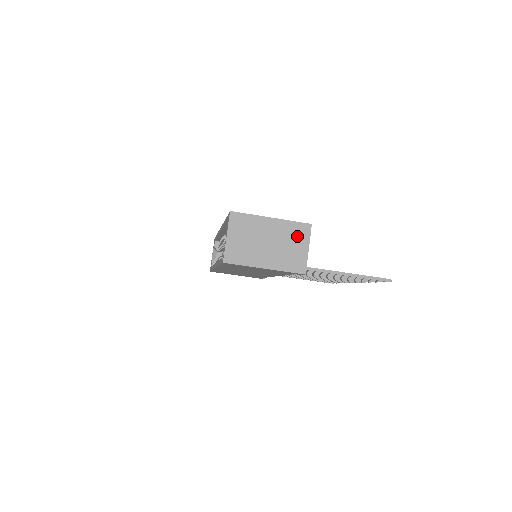
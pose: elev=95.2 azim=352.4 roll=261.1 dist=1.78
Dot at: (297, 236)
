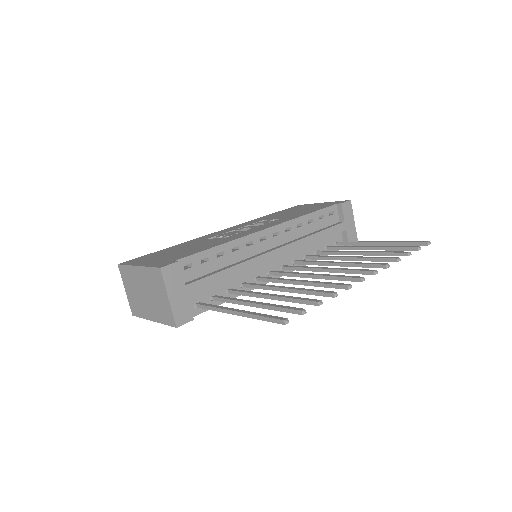
Dot at: (157, 284)
